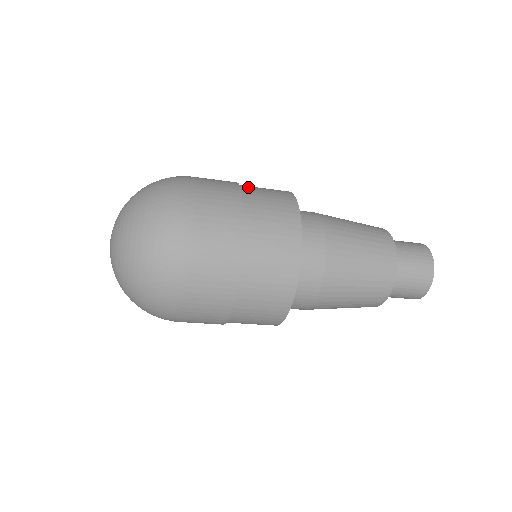
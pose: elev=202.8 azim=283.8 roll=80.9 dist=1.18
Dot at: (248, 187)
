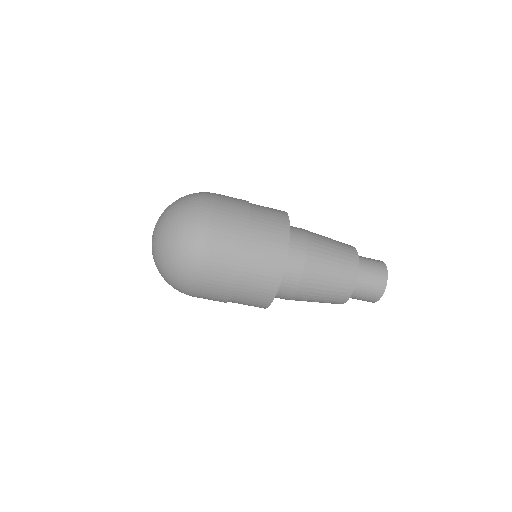
Dot at: occluded
